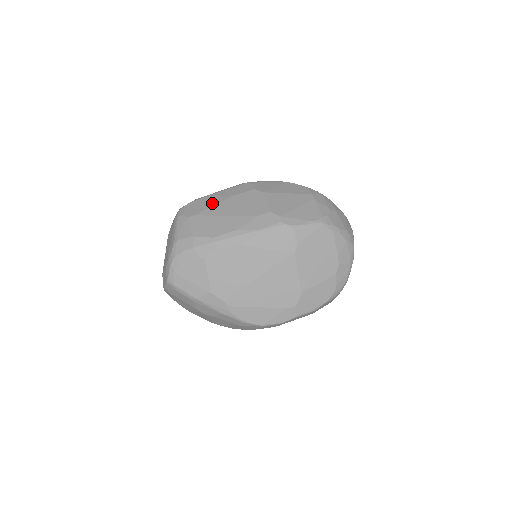
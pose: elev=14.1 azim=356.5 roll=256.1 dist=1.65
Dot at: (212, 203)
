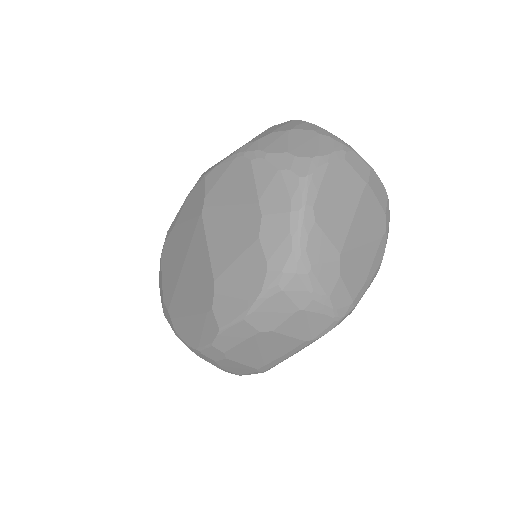
Dot at: occluded
